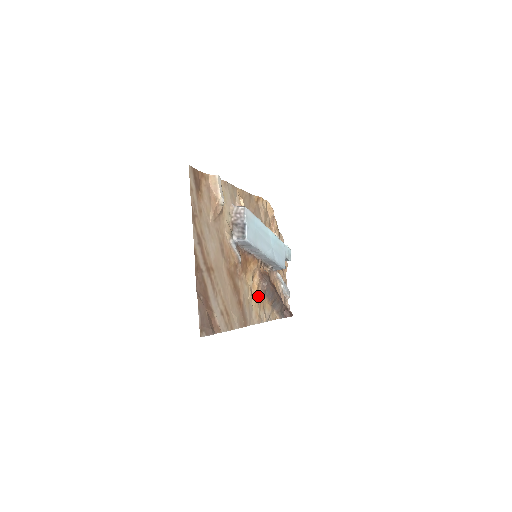
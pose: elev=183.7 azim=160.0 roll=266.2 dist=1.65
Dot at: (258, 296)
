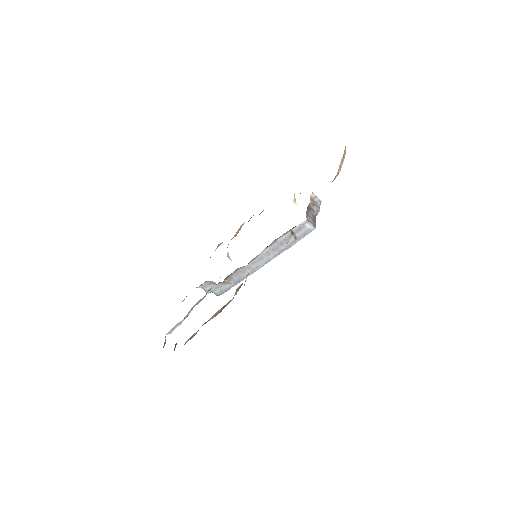
Dot at: occluded
